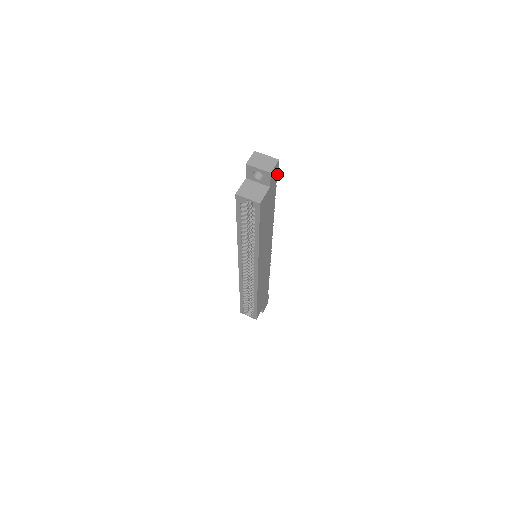
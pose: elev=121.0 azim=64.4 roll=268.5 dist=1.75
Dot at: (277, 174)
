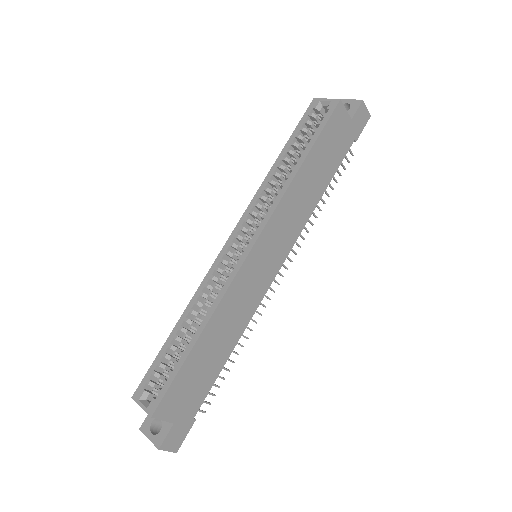
Dot at: (359, 133)
